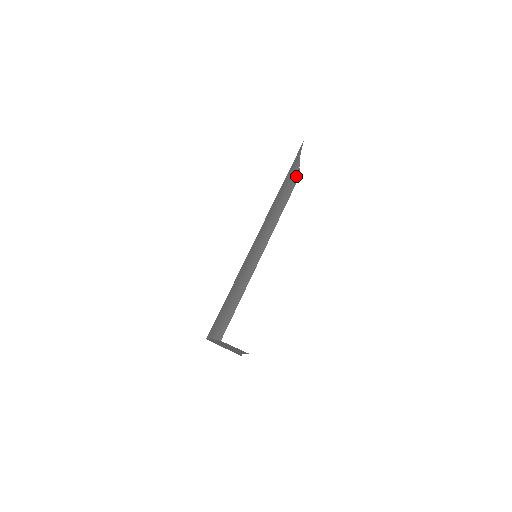
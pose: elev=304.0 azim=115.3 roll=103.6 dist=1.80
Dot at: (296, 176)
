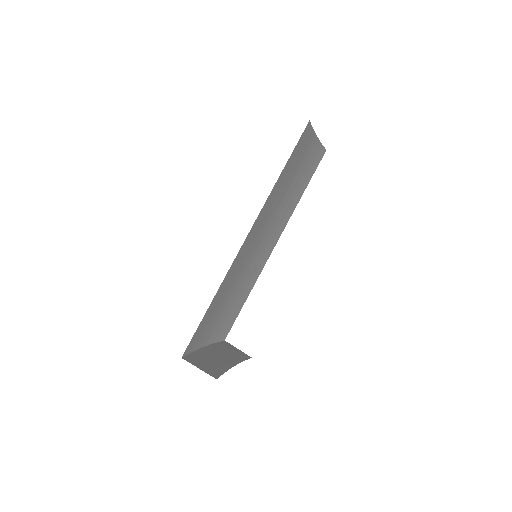
Dot at: (318, 153)
